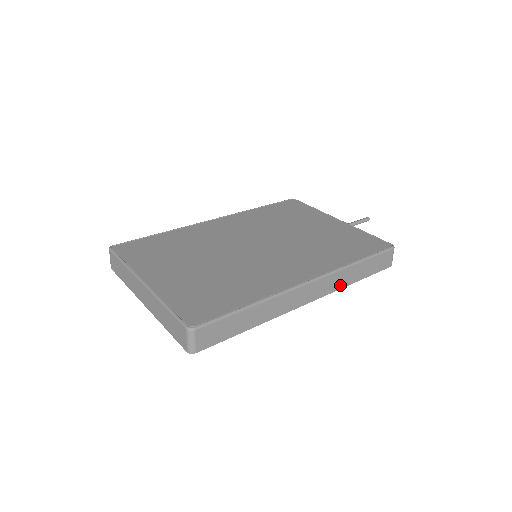
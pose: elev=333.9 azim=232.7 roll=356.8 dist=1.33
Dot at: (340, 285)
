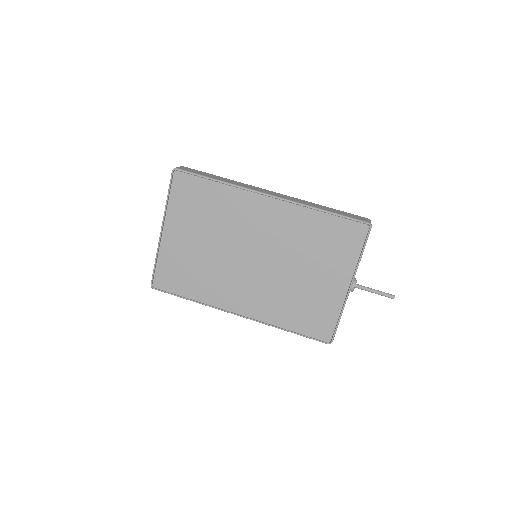
Dot at: occluded
